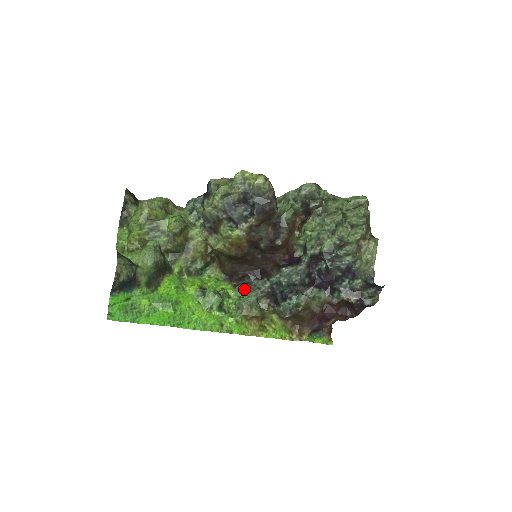
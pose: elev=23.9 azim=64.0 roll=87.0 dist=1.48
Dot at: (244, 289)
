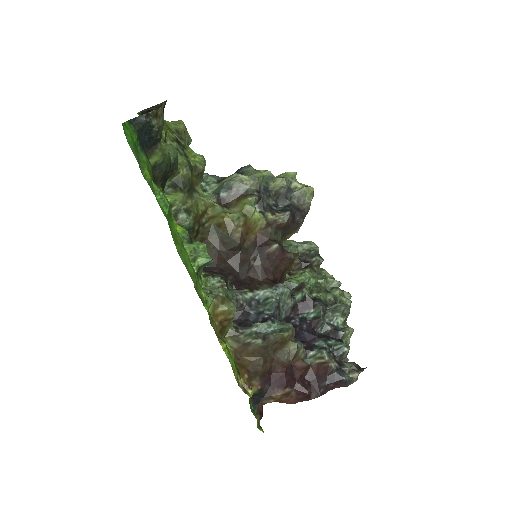
Dot at: (218, 283)
